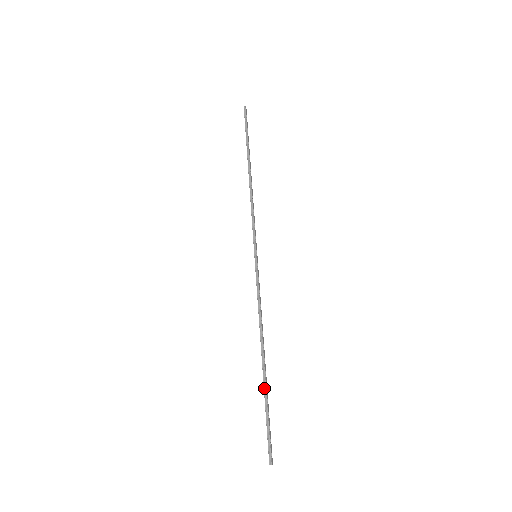
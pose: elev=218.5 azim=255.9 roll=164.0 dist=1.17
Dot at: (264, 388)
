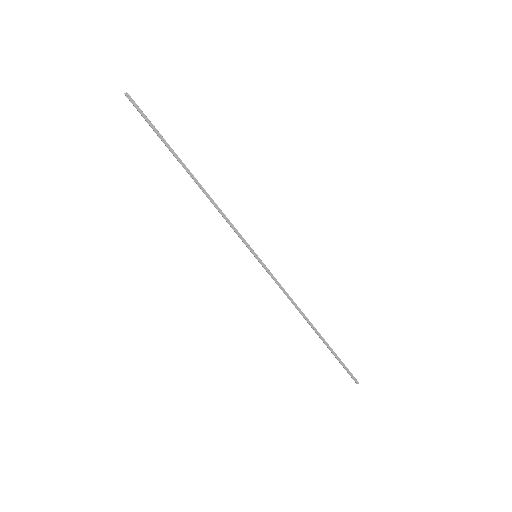
Dot at: occluded
